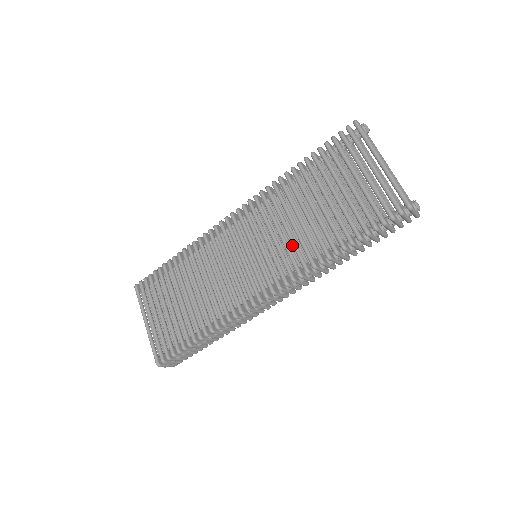
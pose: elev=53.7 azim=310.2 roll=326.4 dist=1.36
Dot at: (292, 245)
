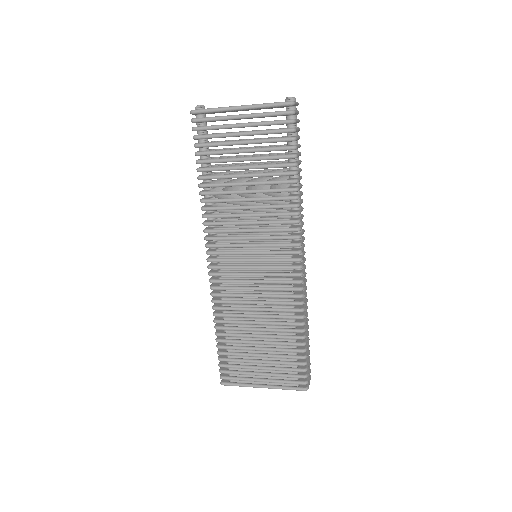
Dot at: occluded
